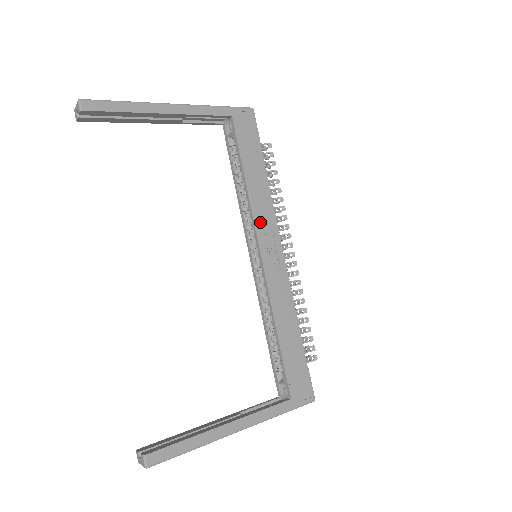
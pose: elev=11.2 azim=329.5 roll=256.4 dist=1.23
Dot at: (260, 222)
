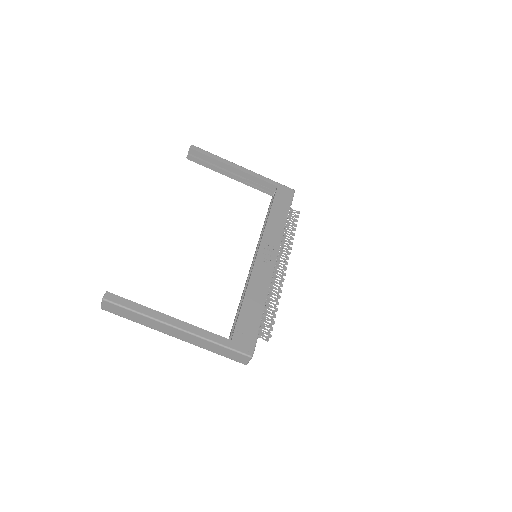
Dot at: (268, 237)
